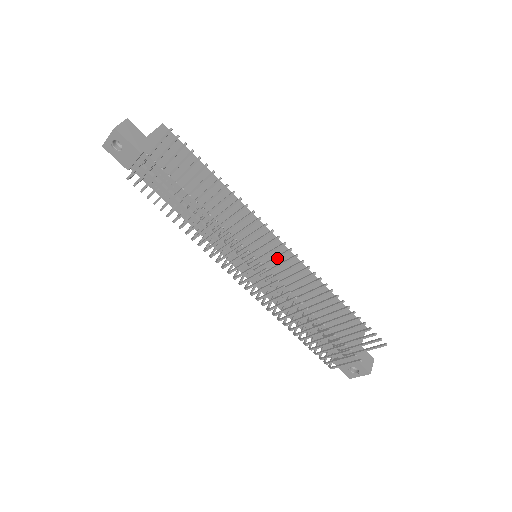
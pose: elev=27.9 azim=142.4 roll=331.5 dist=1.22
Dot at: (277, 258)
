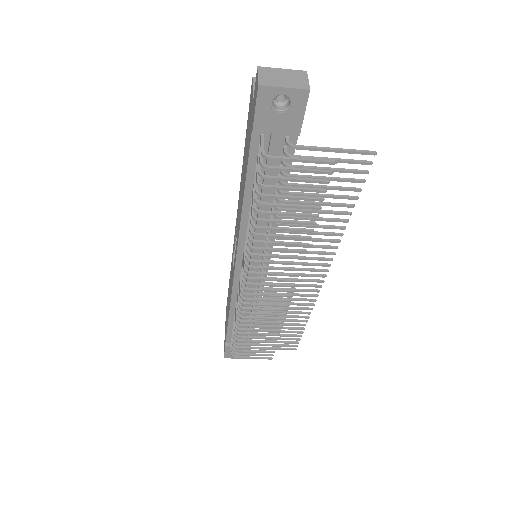
Dot at: (302, 281)
